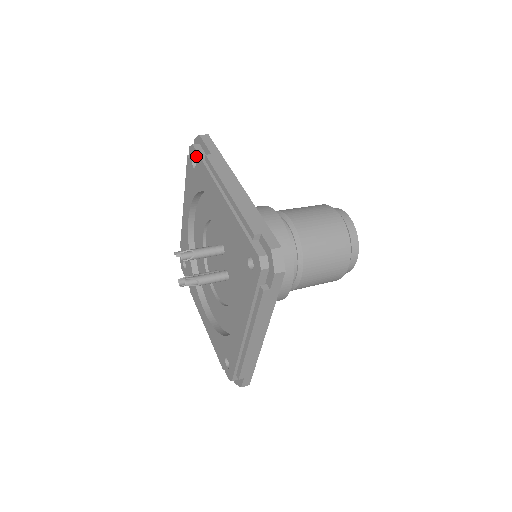
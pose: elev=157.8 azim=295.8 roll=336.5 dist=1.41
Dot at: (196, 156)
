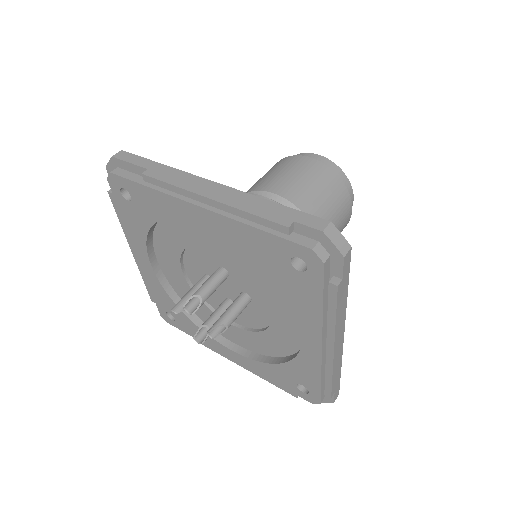
Dot at: (126, 184)
